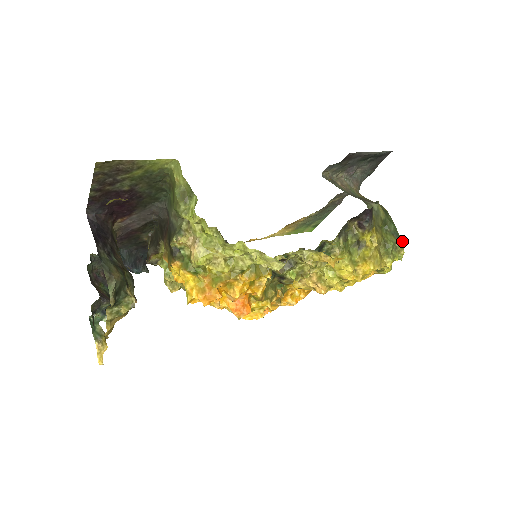
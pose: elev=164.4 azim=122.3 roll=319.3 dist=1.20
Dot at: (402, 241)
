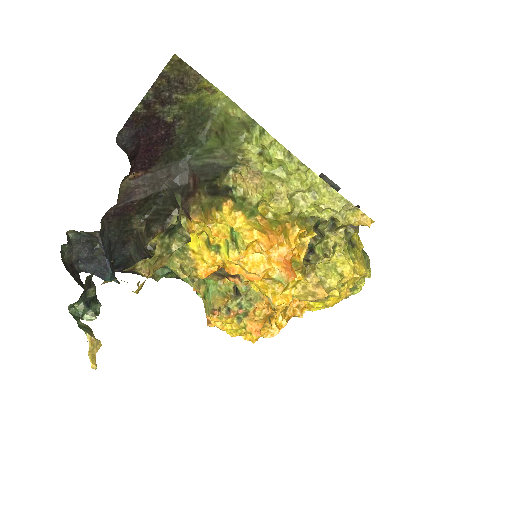
Dot at: occluded
